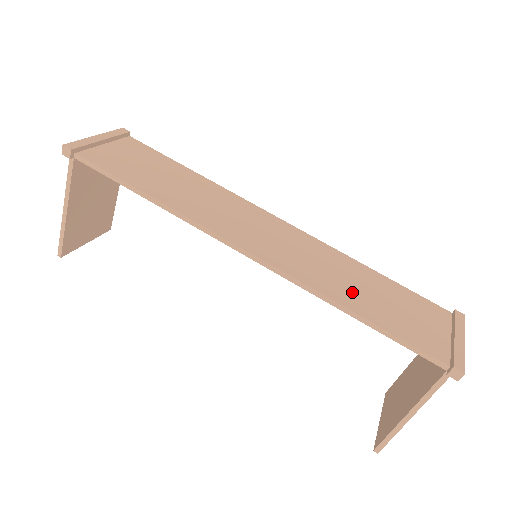
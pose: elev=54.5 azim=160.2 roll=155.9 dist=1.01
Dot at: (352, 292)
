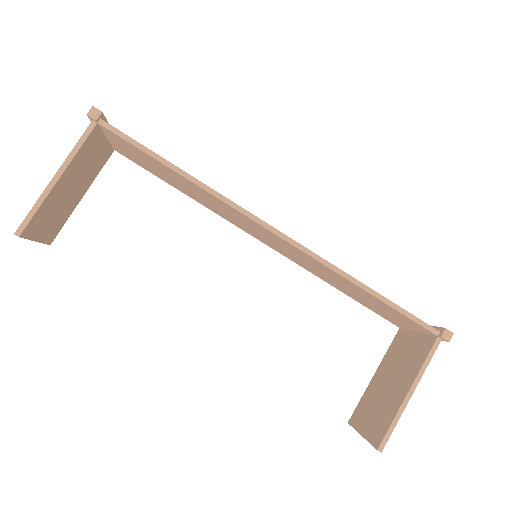
Dot at: occluded
